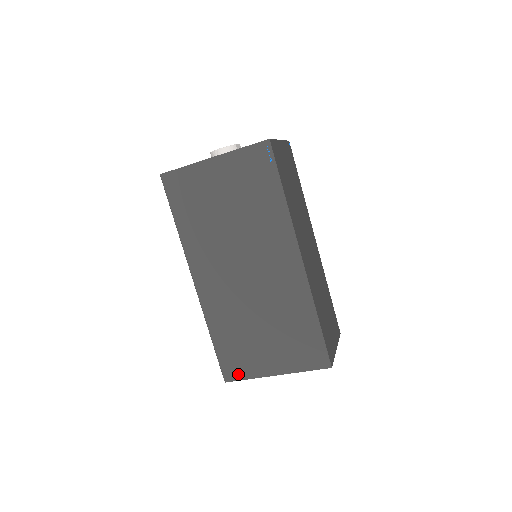
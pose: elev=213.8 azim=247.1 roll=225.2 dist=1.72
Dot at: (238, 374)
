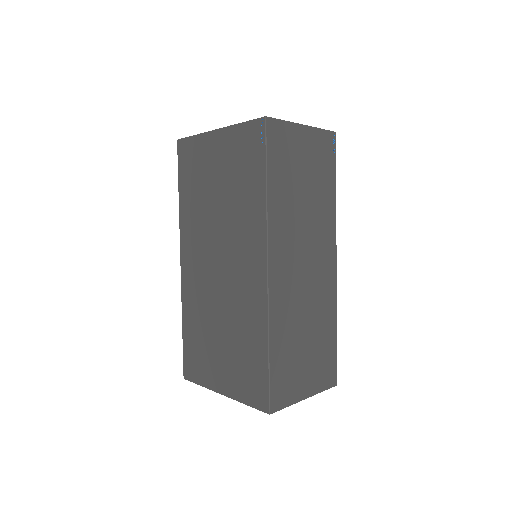
Dot at: (194, 375)
